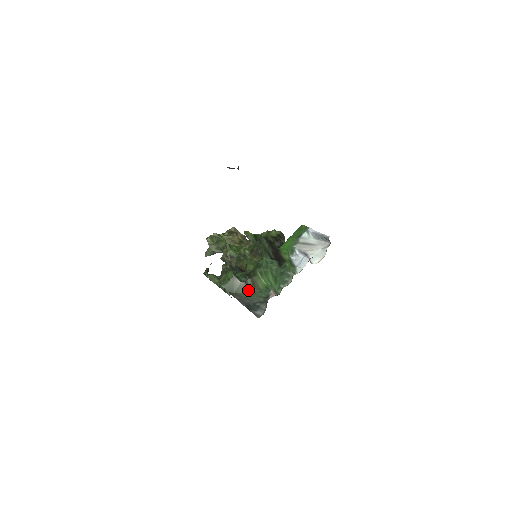
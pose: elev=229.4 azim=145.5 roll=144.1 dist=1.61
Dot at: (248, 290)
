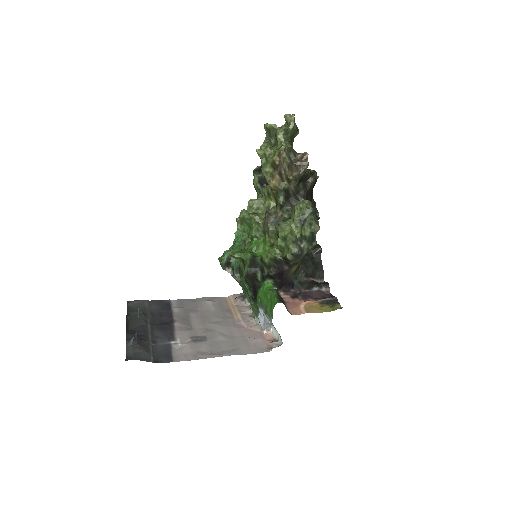
Dot at: (235, 279)
